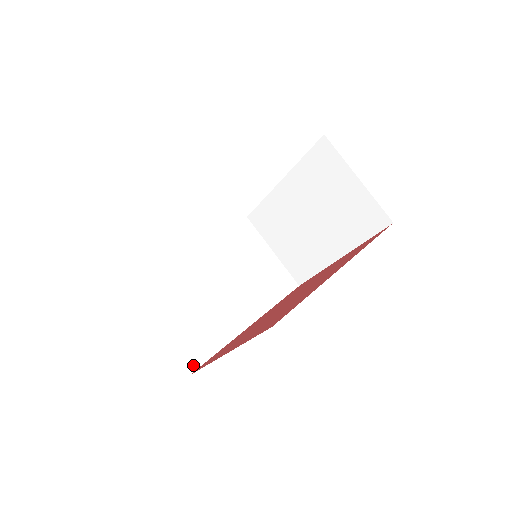
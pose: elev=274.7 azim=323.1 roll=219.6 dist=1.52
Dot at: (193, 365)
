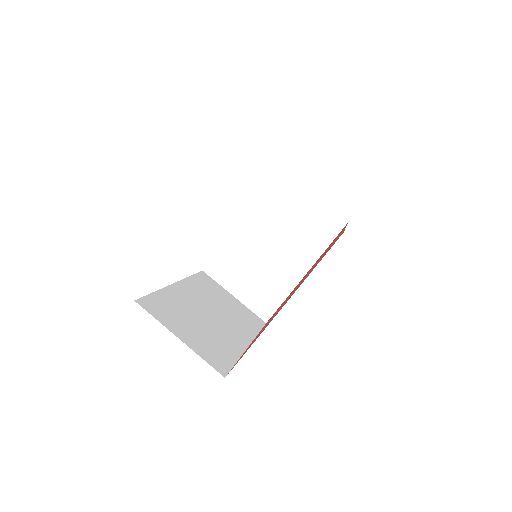
Dot at: (223, 370)
